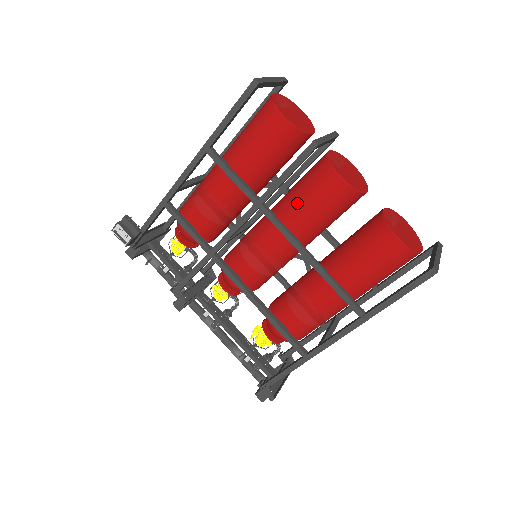
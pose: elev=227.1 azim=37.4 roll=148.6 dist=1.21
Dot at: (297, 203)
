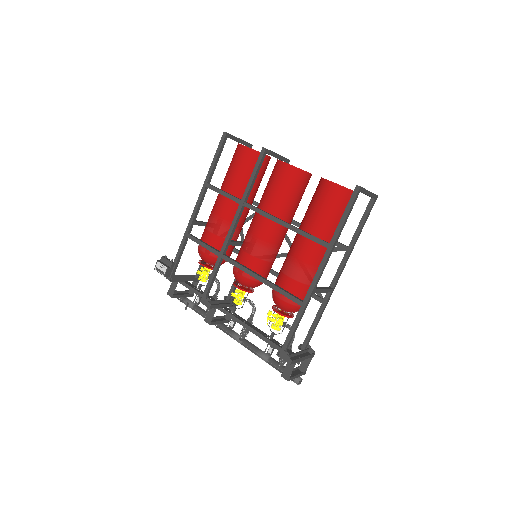
Dot at: (266, 193)
